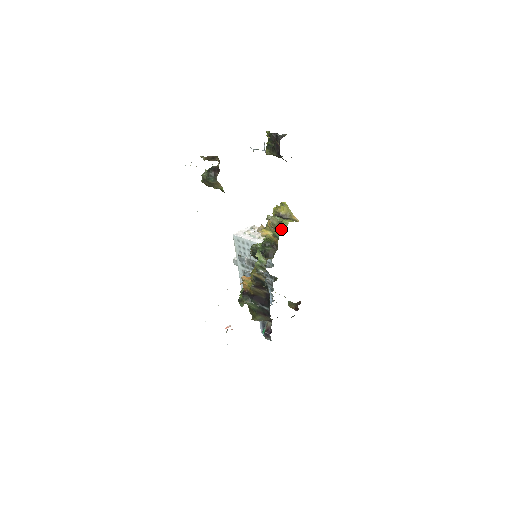
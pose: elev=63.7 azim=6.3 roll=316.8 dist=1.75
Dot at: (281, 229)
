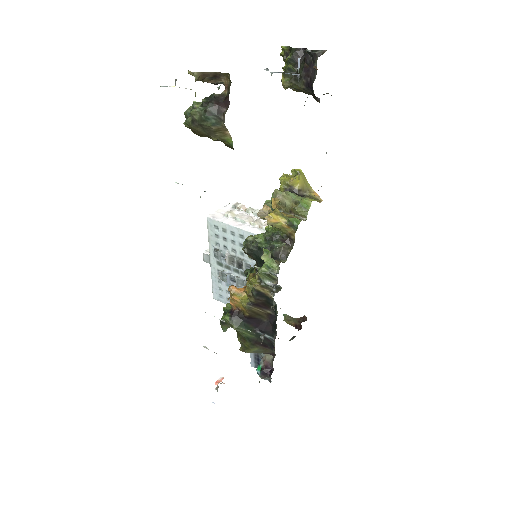
Dot at: (299, 213)
